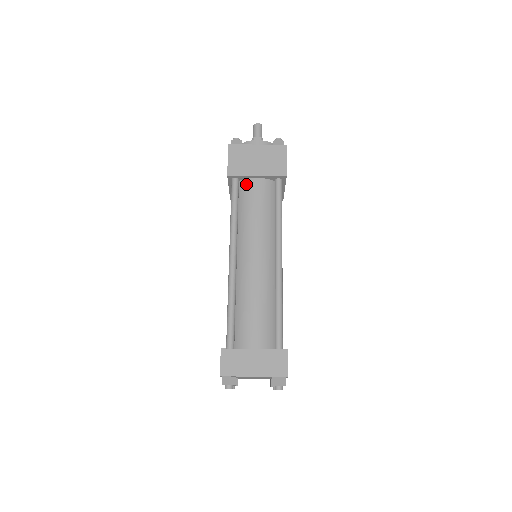
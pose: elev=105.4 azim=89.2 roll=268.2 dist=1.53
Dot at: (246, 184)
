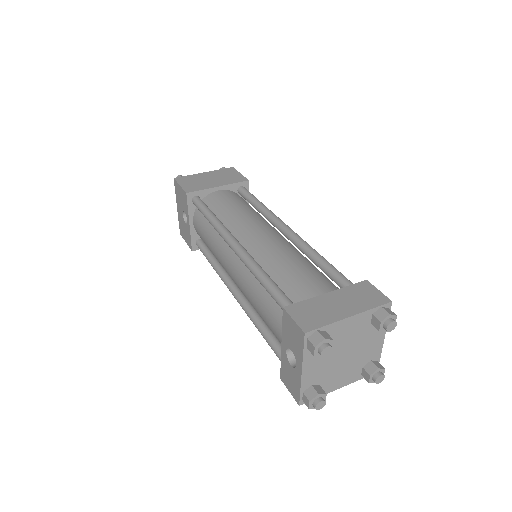
Dot at: (210, 198)
